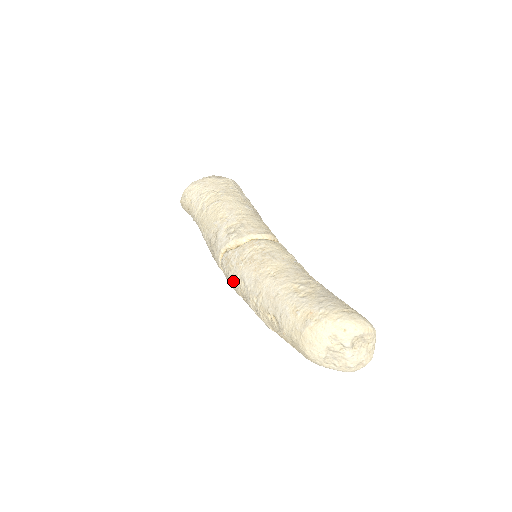
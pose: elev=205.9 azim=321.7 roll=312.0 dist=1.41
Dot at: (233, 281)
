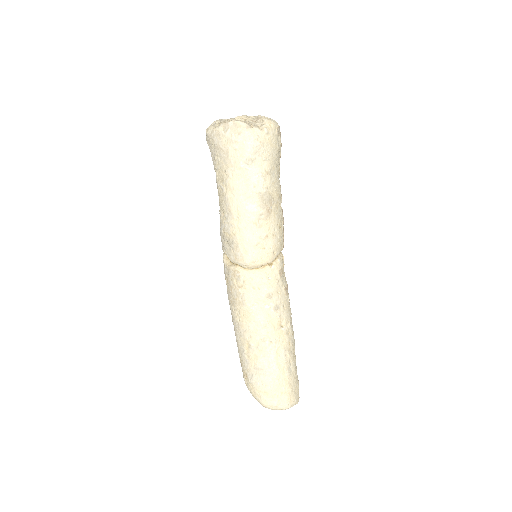
Dot at: occluded
